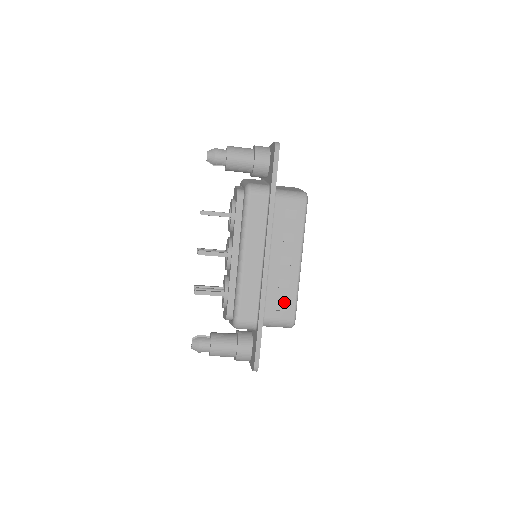
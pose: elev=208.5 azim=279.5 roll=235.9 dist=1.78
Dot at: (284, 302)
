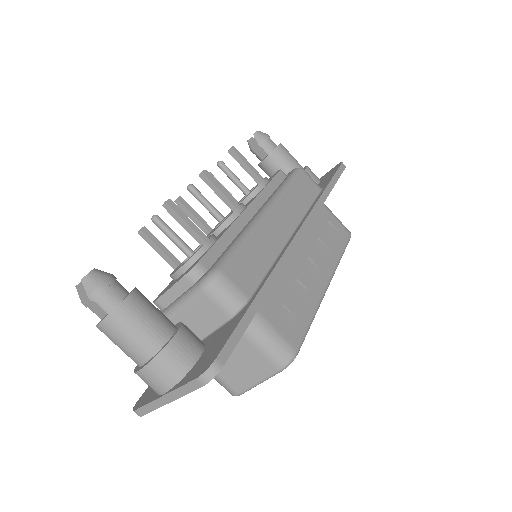
Dot at: (293, 313)
